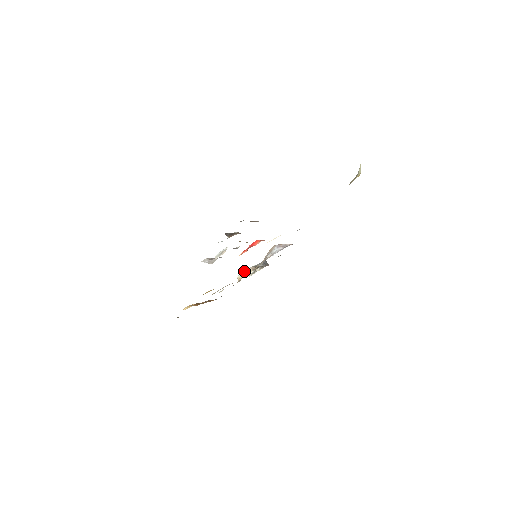
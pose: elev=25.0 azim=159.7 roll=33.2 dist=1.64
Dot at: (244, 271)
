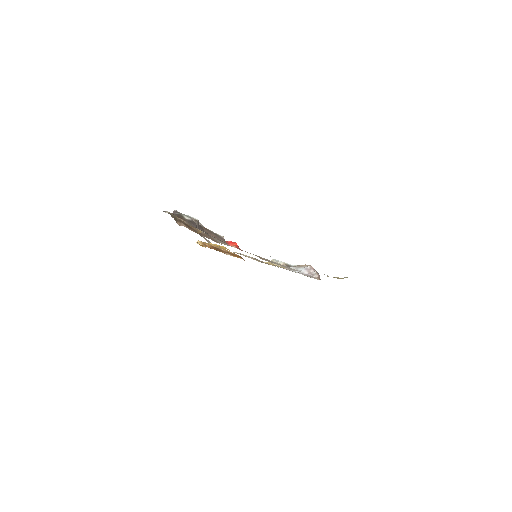
Dot at: occluded
